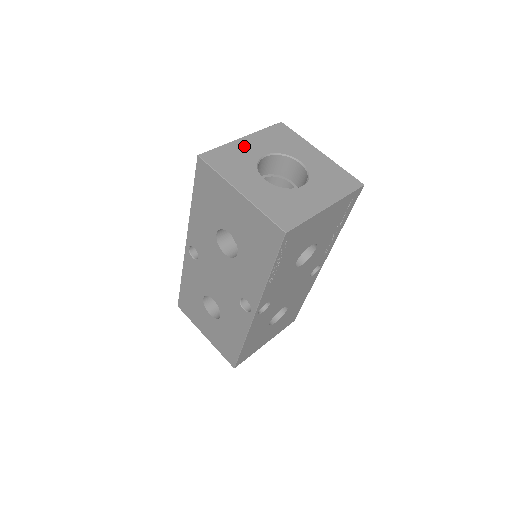
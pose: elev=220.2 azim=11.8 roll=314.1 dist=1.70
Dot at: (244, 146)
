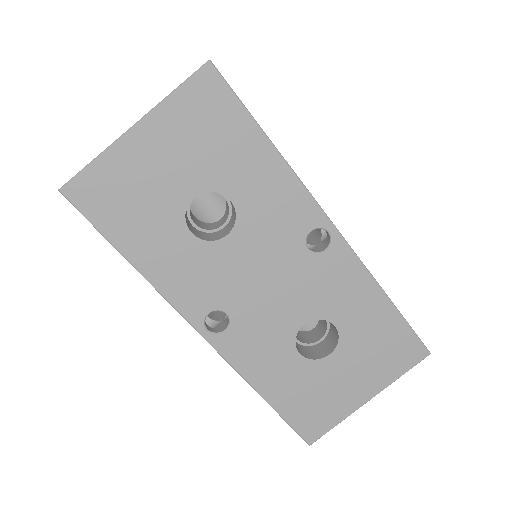
Dot at: occluded
